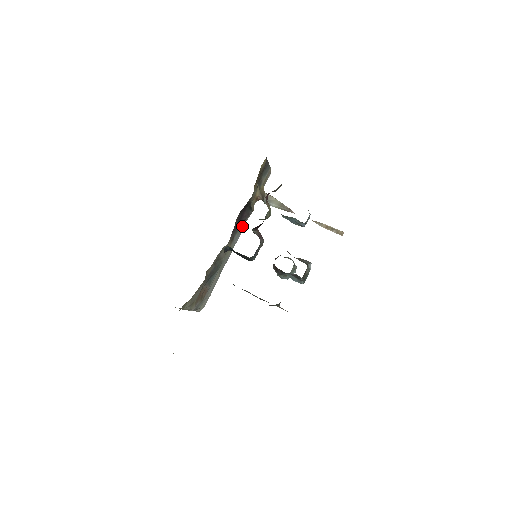
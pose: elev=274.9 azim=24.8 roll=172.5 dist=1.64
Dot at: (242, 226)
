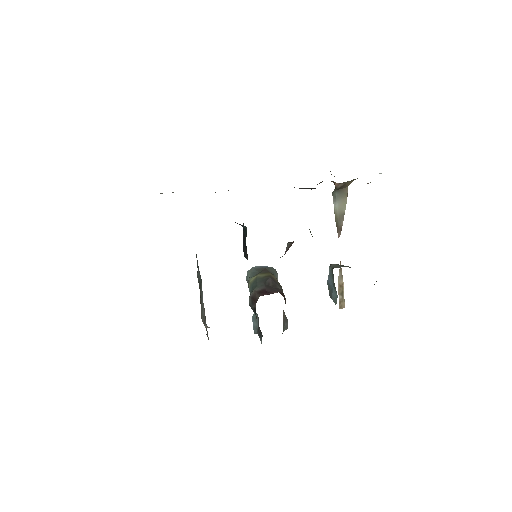
Dot at: occluded
